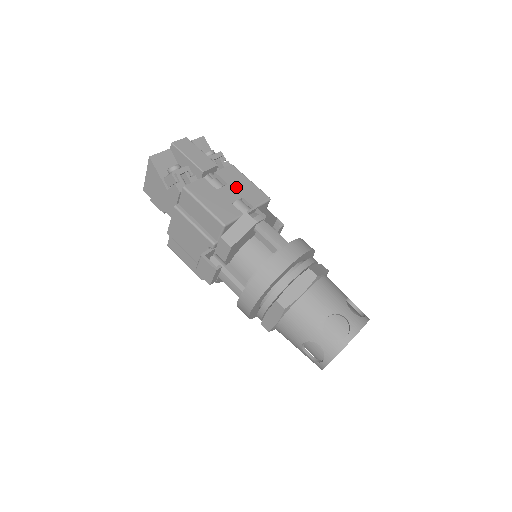
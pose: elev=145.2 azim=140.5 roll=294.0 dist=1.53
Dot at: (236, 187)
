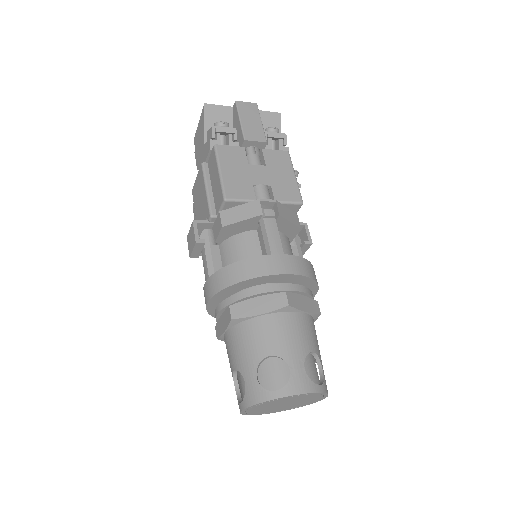
Dot at: (272, 173)
